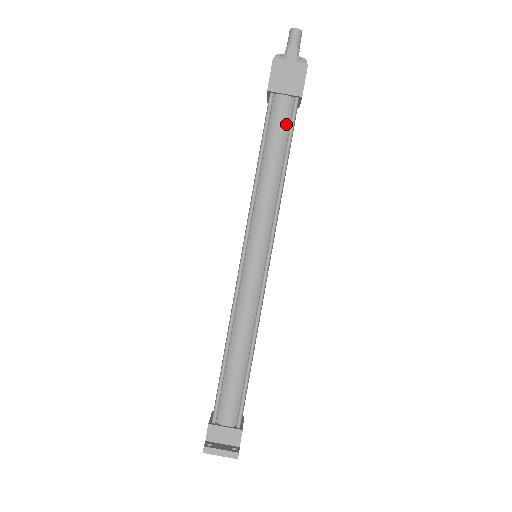
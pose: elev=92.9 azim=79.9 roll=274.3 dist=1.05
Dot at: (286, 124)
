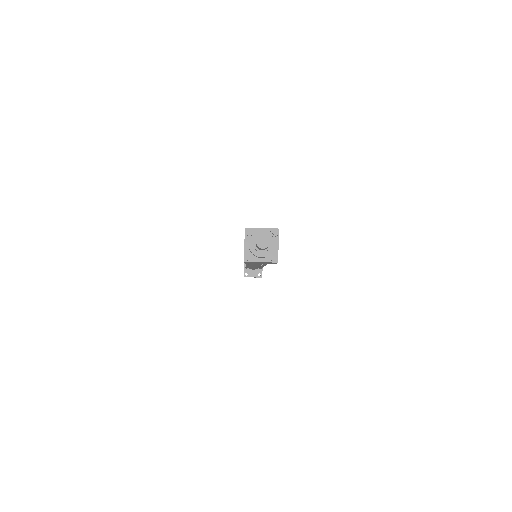
Dot at: occluded
